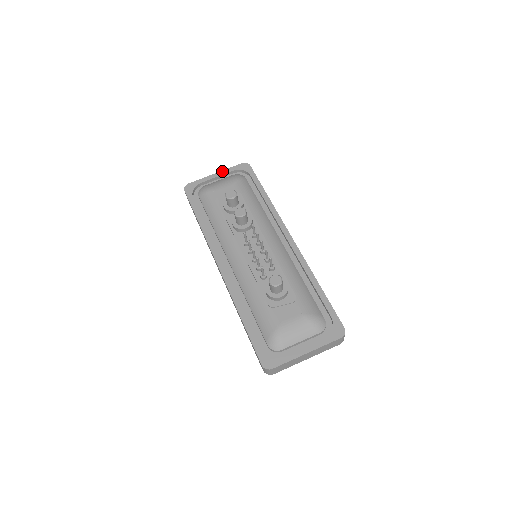
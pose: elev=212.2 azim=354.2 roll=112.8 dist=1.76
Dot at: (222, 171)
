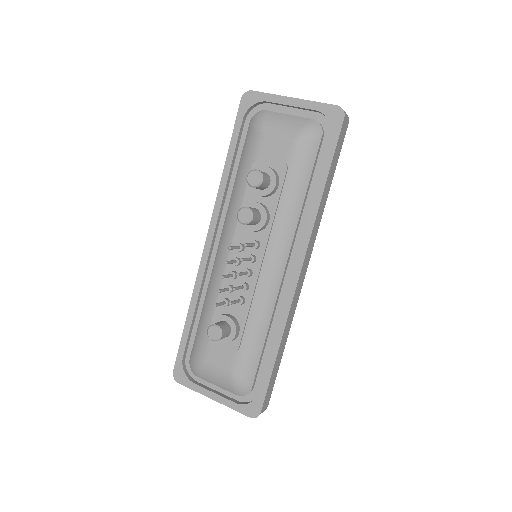
Dot at: (303, 100)
